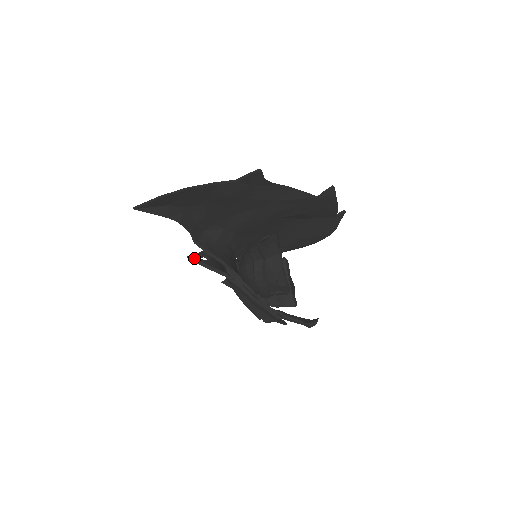
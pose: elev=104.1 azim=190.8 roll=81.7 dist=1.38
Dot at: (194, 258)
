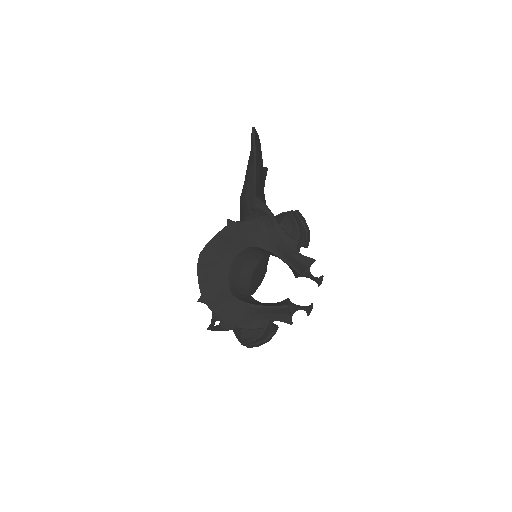
Dot at: (256, 207)
